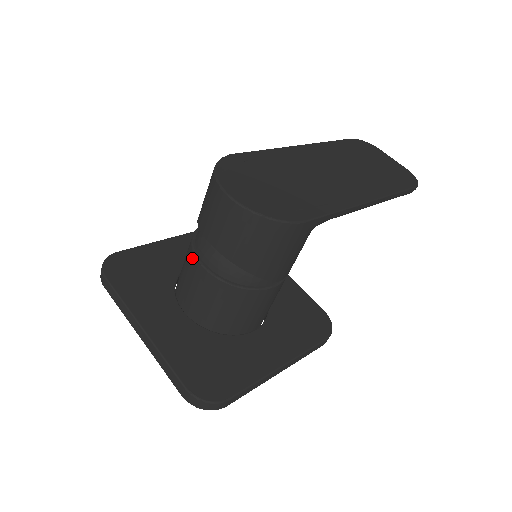
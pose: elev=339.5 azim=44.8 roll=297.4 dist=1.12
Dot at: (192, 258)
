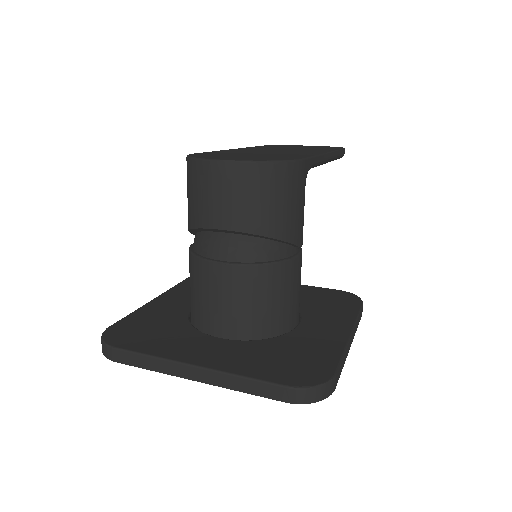
Dot at: (206, 267)
